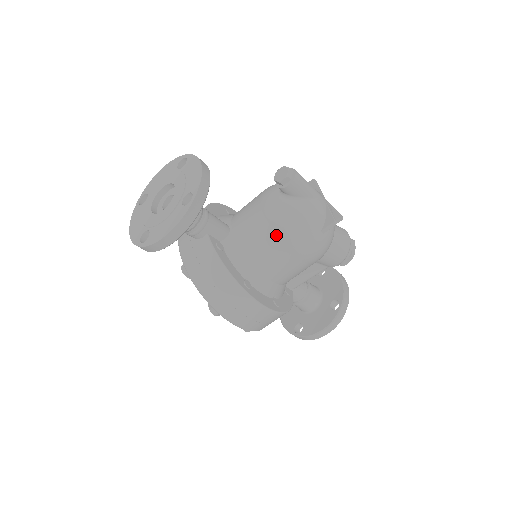
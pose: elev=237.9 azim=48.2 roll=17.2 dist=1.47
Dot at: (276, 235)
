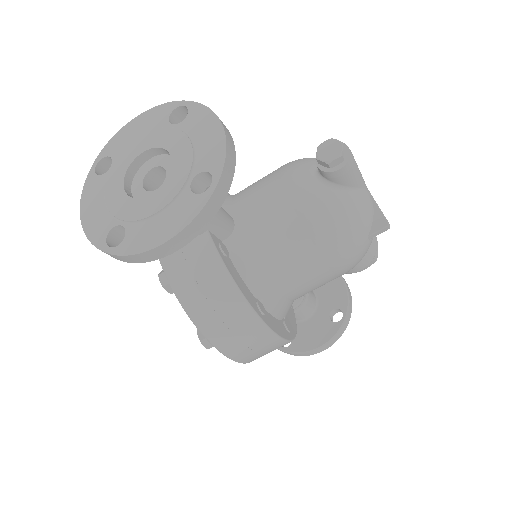
Dot at: (310, 240)
